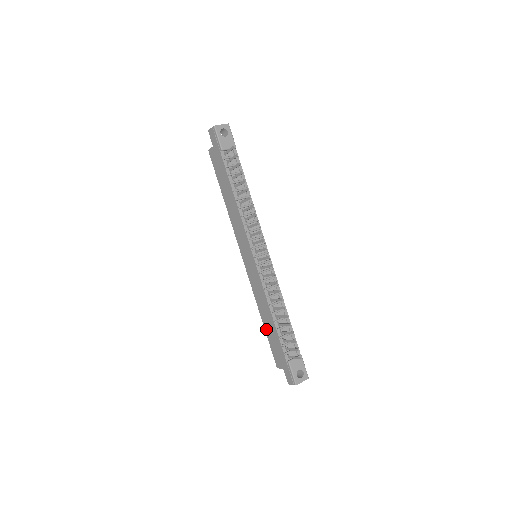
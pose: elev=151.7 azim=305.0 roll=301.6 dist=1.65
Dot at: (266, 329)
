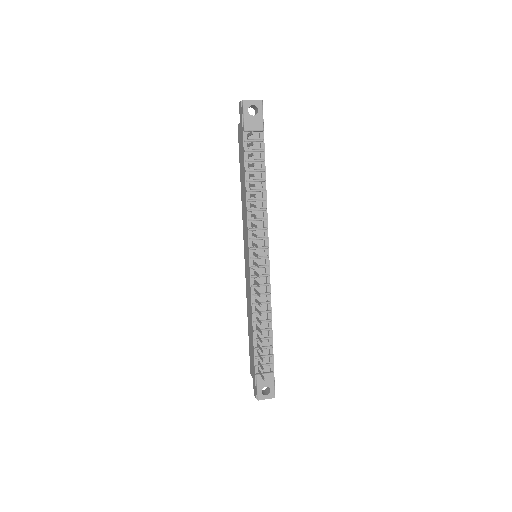
Dot at: (249, 332)
